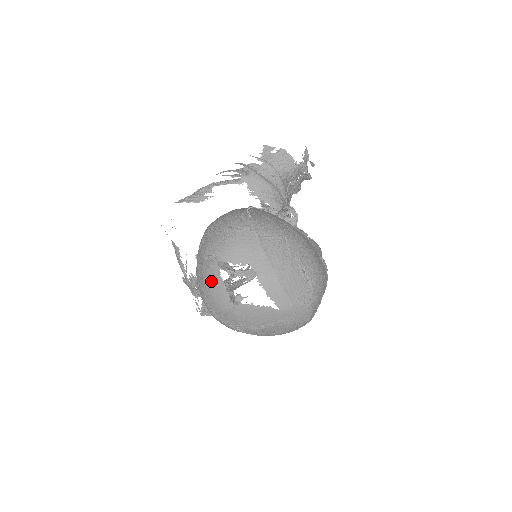
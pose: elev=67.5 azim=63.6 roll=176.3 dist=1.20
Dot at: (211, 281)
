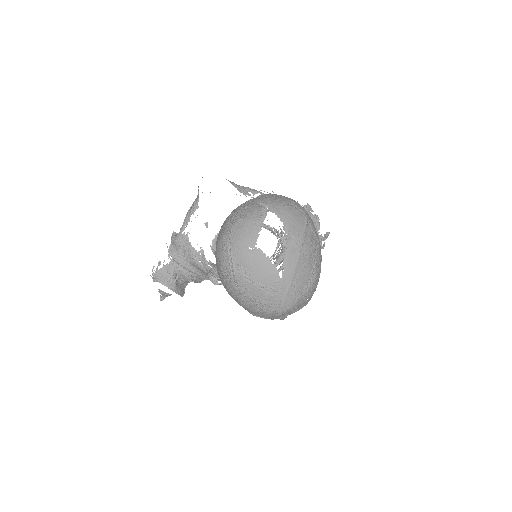
Dot at: (252, 219)
